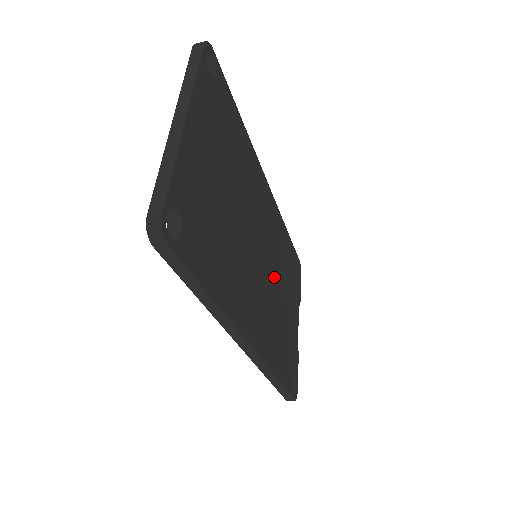
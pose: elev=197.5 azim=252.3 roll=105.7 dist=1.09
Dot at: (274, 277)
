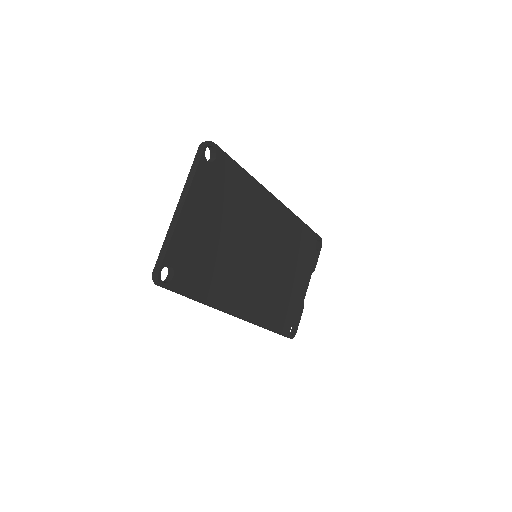
Dot at: (276, 264)
